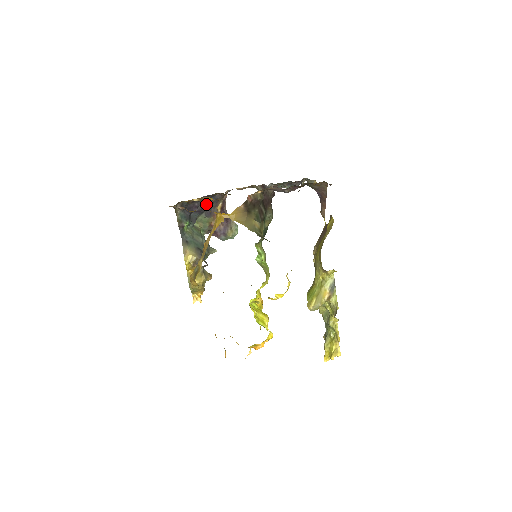
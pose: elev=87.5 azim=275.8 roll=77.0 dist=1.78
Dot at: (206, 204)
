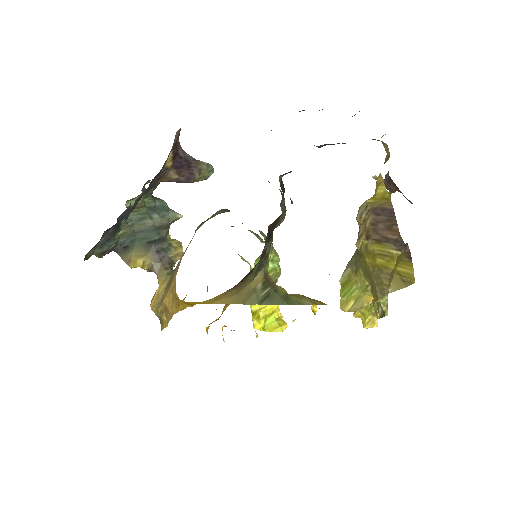
Dot at: occluded
